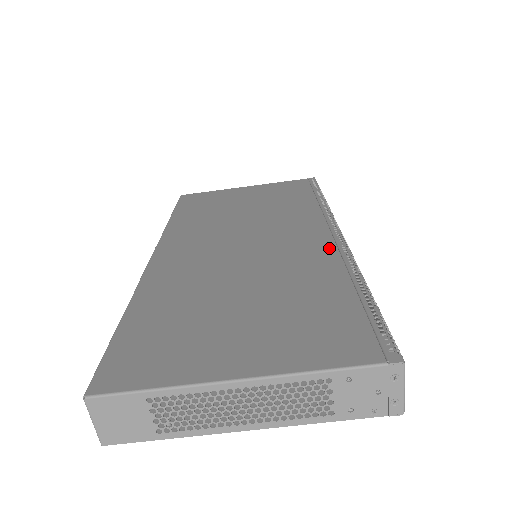
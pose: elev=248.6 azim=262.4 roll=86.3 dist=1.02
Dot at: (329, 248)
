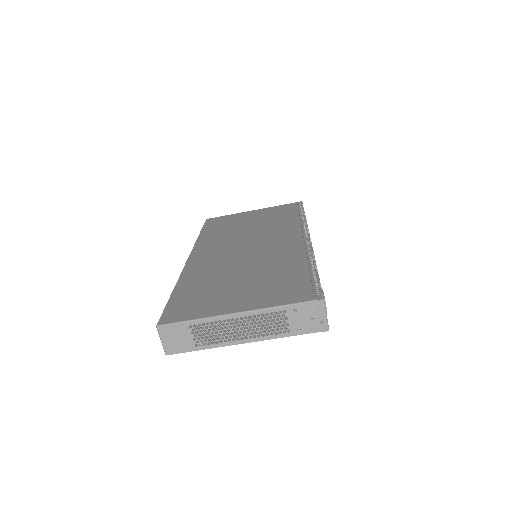
Dot at: (299, 247)
